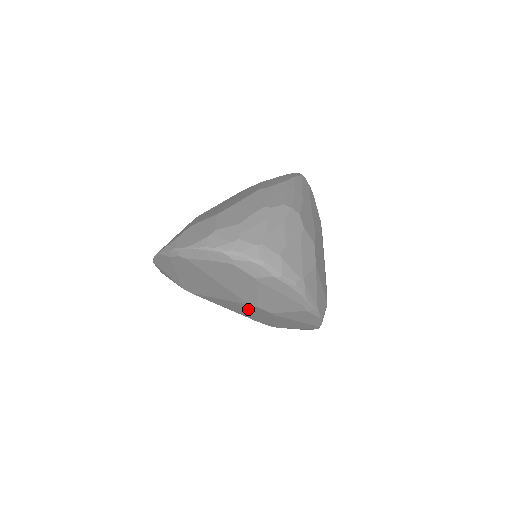
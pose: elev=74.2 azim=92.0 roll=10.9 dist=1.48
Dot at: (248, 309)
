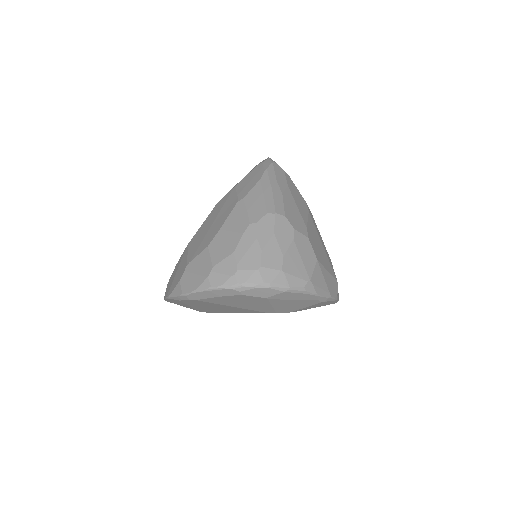
Dot at: occluded
